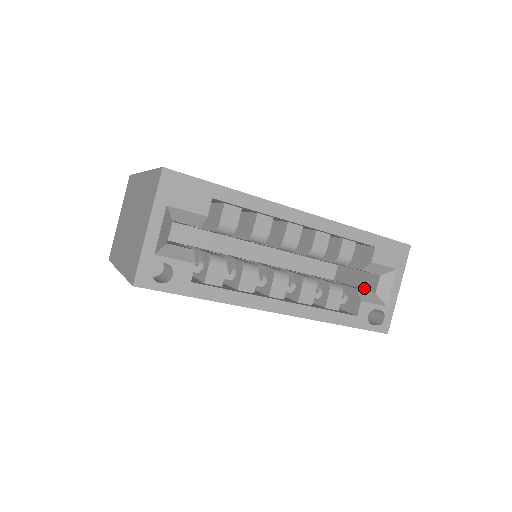
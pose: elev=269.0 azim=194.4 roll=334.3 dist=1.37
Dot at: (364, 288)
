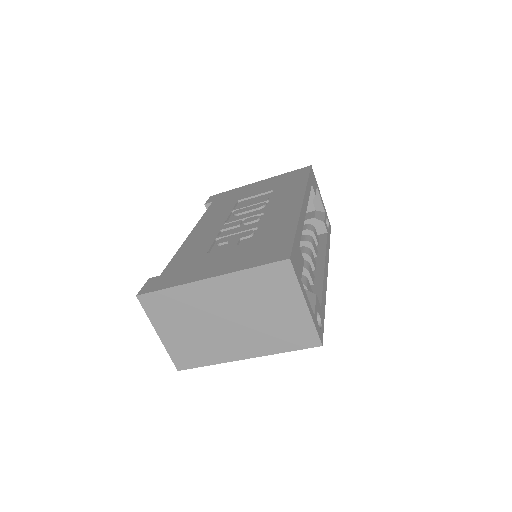
Dot at: occluded
